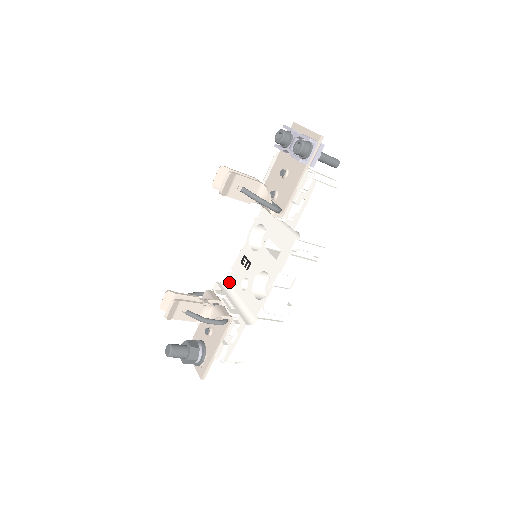
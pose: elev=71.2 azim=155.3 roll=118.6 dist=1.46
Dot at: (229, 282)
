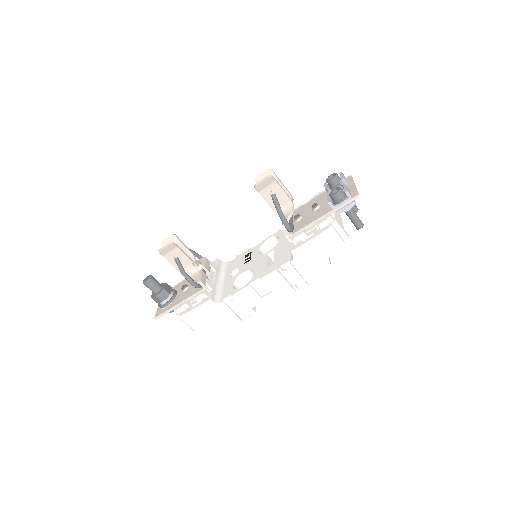
Dot at: (228, 265)
